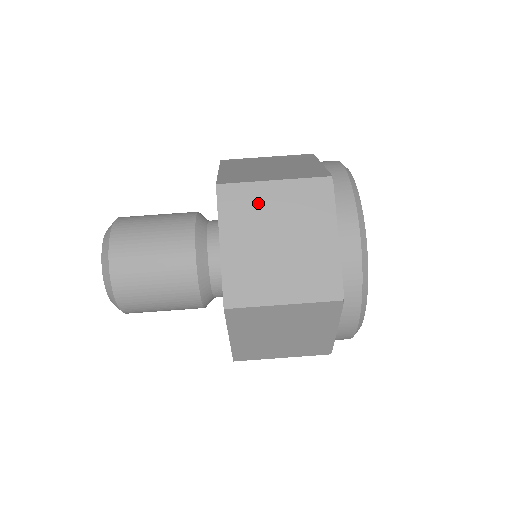
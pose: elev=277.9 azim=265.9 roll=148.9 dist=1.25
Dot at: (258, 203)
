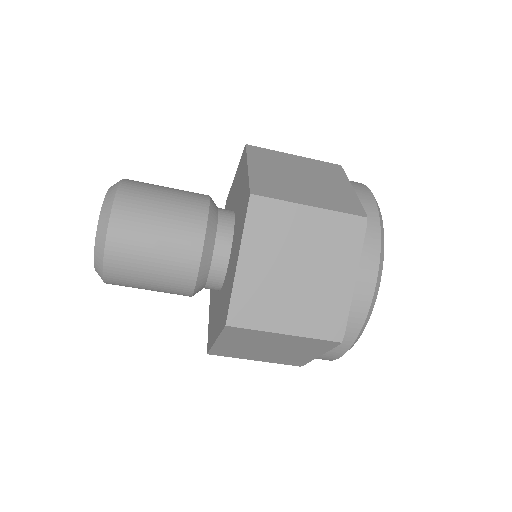
Dot at: (288, 226)
